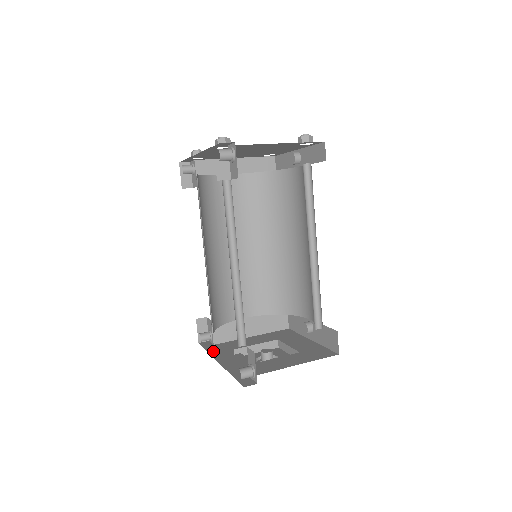
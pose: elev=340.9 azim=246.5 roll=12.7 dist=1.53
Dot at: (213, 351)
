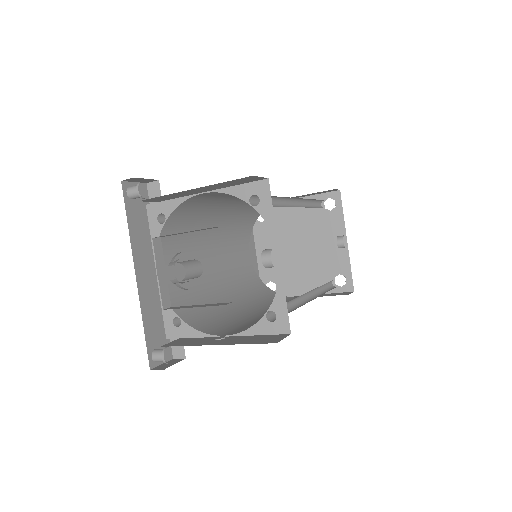
Dot at: occluded
